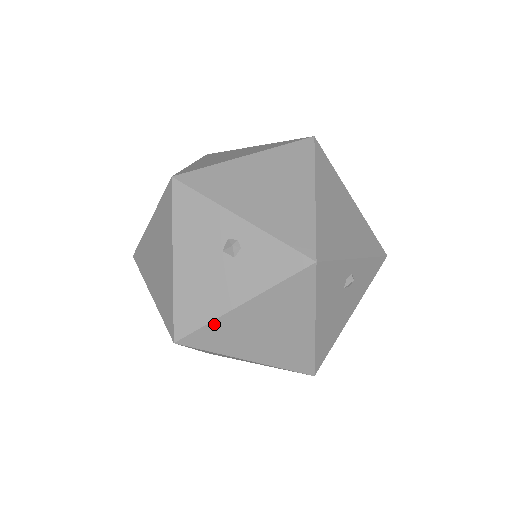
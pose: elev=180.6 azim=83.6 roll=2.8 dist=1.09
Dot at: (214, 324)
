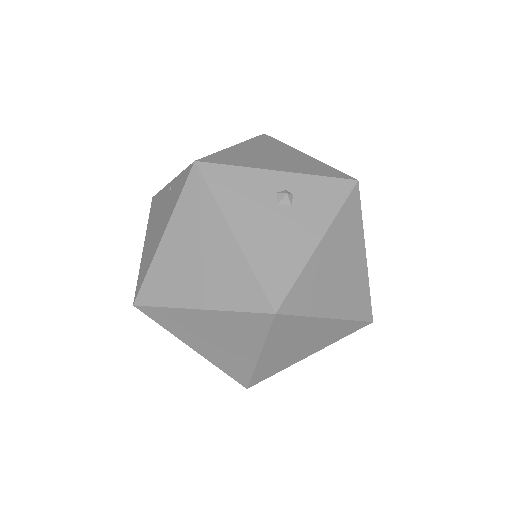
Dot at: (303, 275)
